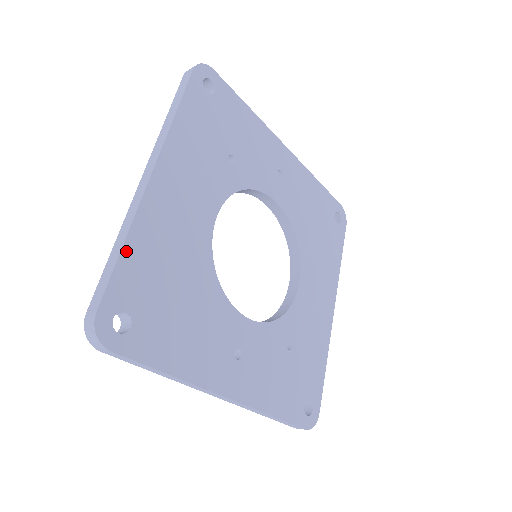
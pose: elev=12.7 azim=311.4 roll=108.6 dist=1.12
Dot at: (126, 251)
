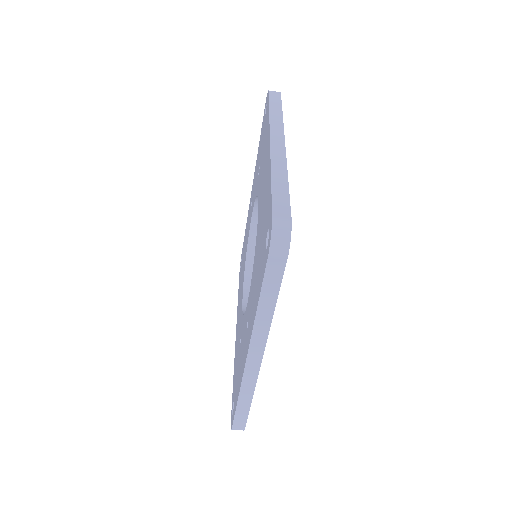
Dot at: (287, 186)
